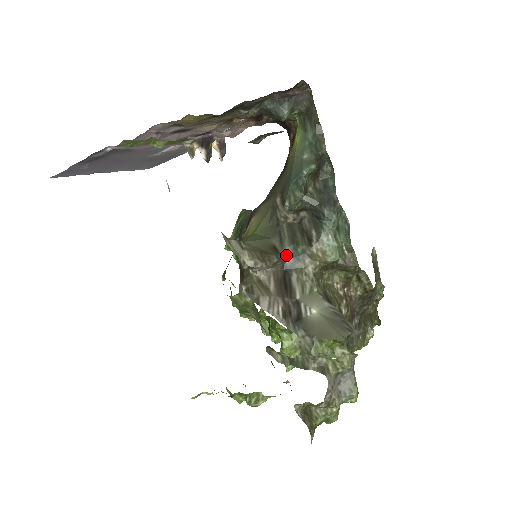
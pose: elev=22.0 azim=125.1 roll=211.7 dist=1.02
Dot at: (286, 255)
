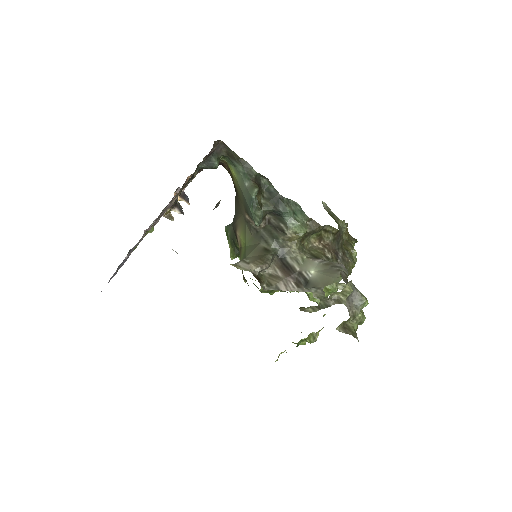
Dot at: (275, 249)
